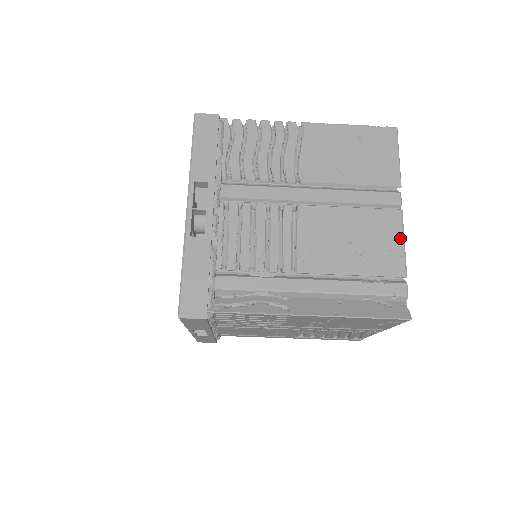
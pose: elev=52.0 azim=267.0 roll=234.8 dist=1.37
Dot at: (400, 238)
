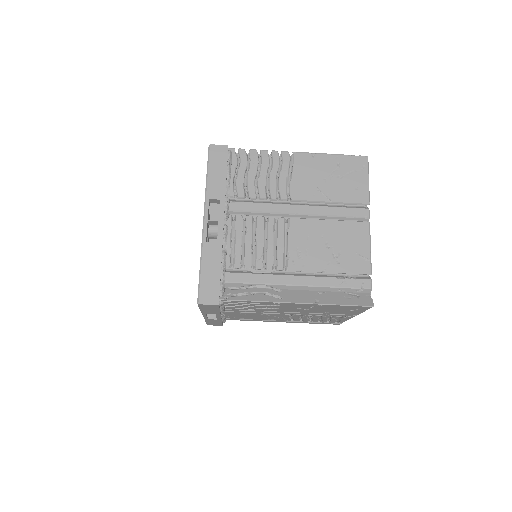
Dot at: (367, 244)
